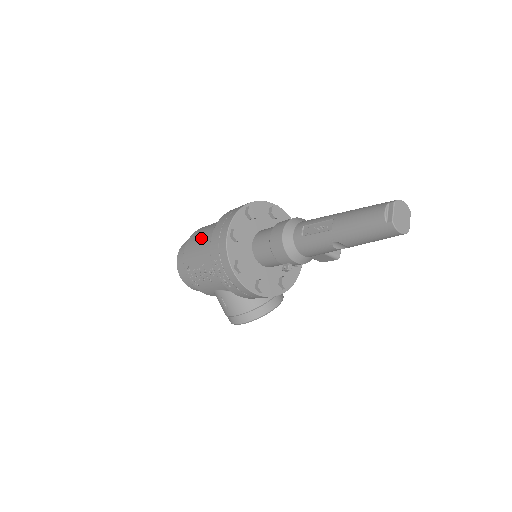
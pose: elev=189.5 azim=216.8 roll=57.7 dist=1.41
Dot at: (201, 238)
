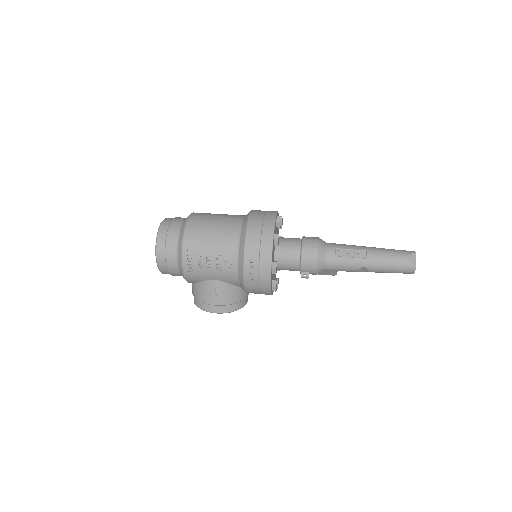
Dot at: (216, 229)
